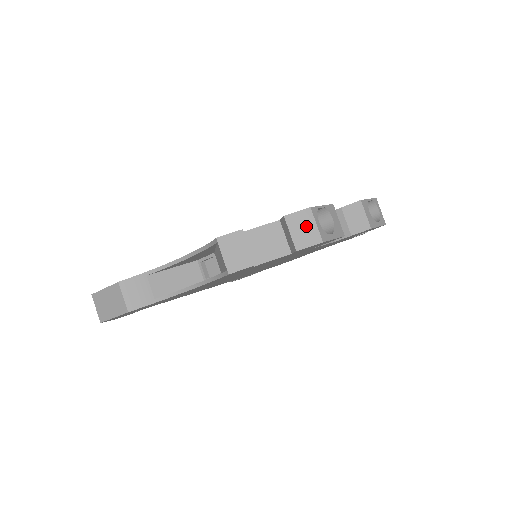
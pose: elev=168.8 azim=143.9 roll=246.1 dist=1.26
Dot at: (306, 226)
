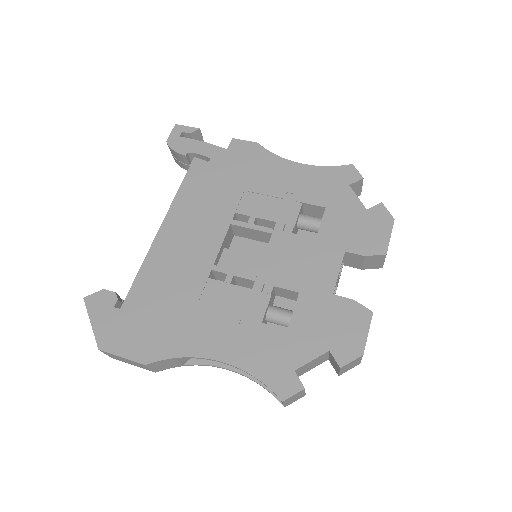
Dot at: (354, 364)
